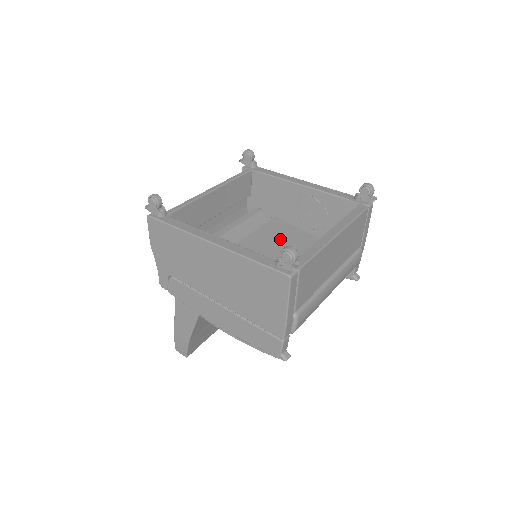
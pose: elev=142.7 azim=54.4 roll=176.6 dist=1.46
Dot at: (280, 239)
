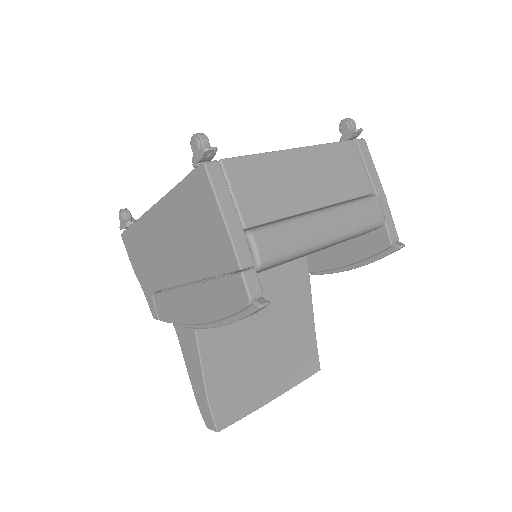
Dot at: occluded
